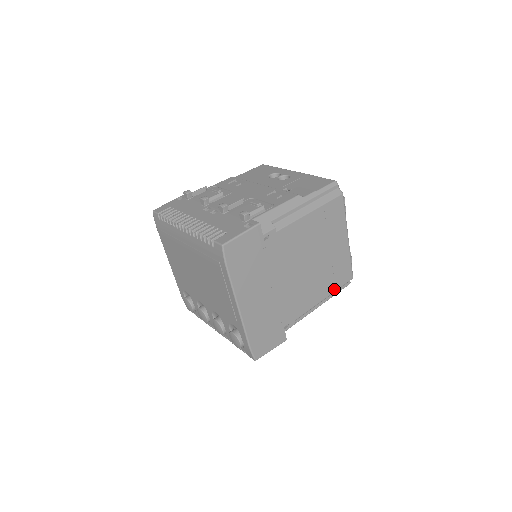
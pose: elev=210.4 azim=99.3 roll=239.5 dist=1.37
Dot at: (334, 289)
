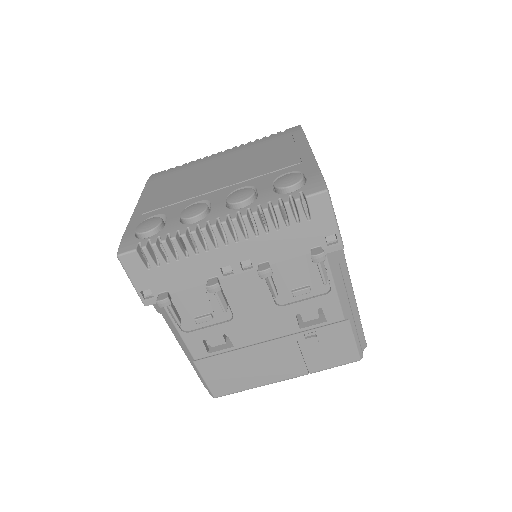
Dot at: (358, 315)
